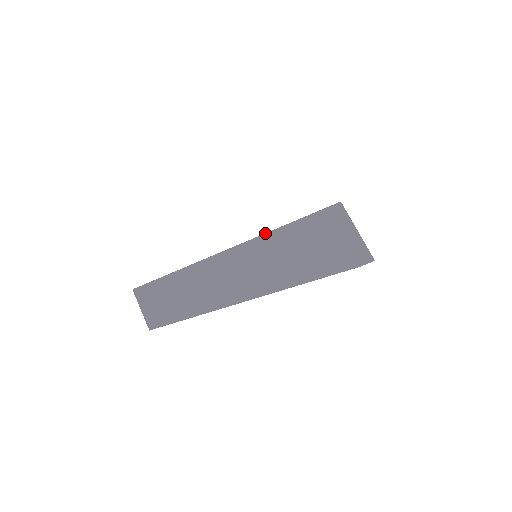
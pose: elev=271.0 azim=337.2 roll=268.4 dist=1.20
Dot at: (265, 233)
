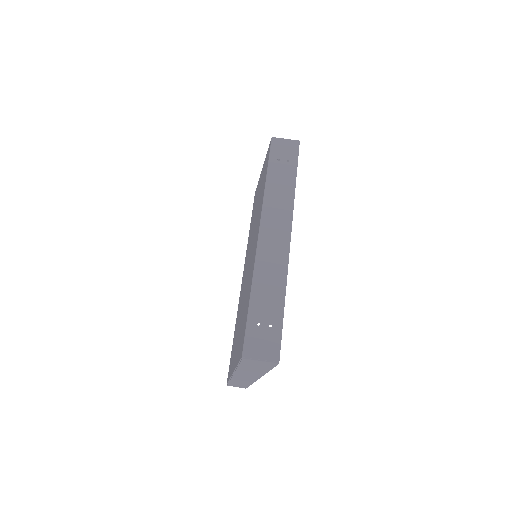
Dot at: (235, 369)
